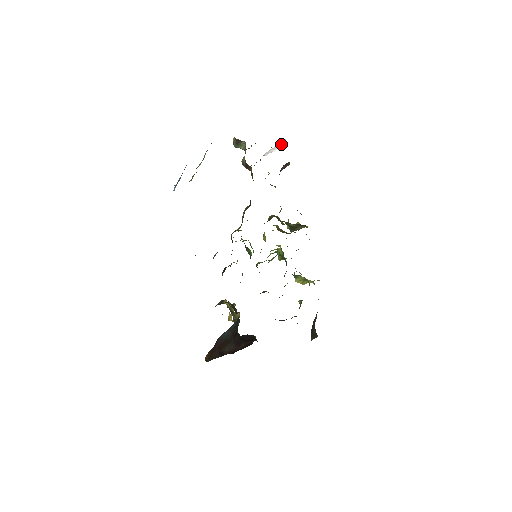
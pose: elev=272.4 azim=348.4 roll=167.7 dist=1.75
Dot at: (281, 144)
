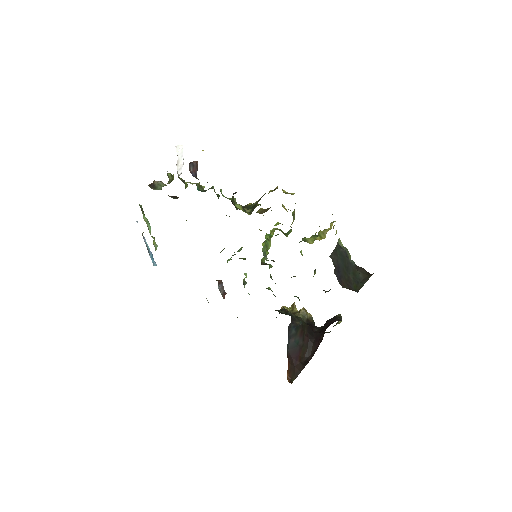
Dot at: (180, 152)
